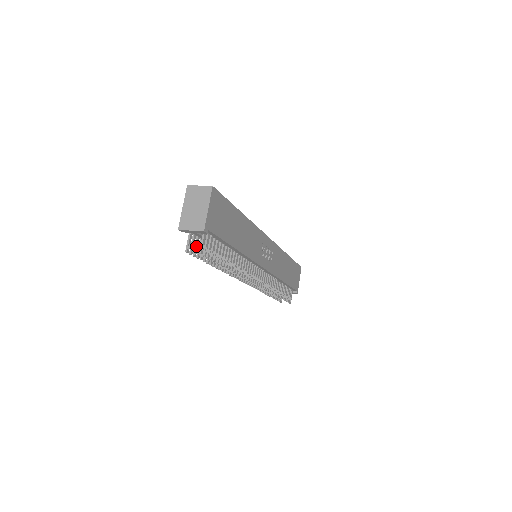
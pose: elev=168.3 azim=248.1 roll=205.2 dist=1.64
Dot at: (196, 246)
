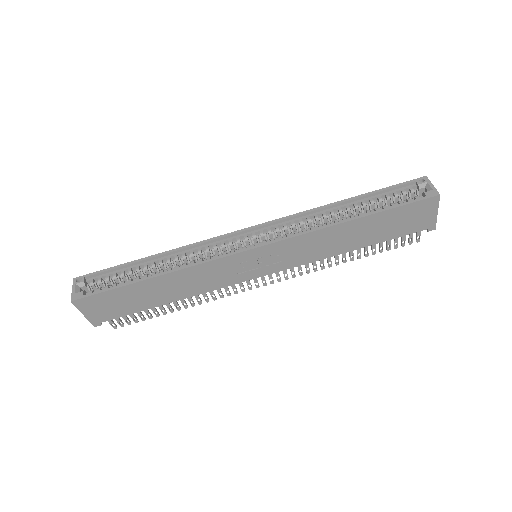
Dot at: occluded
